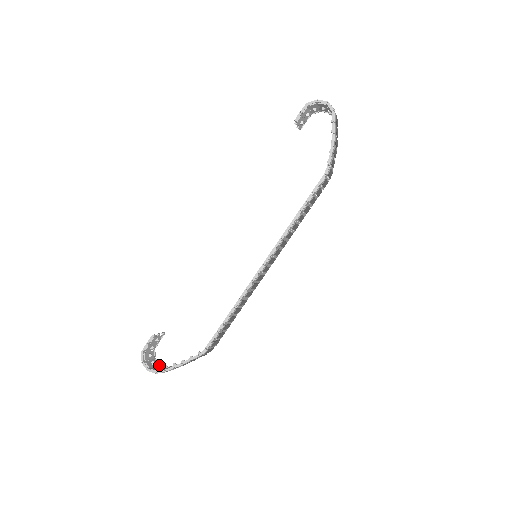
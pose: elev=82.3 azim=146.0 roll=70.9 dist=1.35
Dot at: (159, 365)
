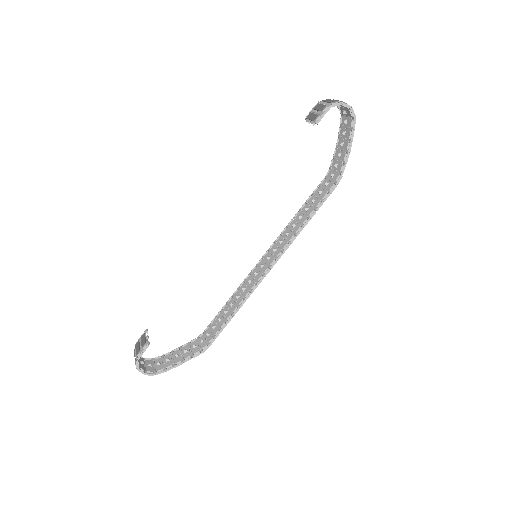
Dot at: (145, 360)
